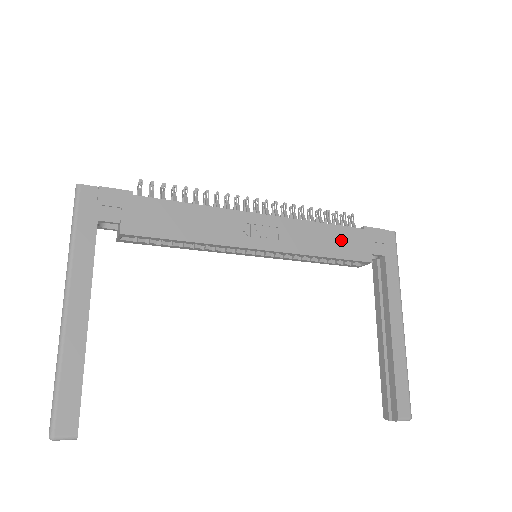
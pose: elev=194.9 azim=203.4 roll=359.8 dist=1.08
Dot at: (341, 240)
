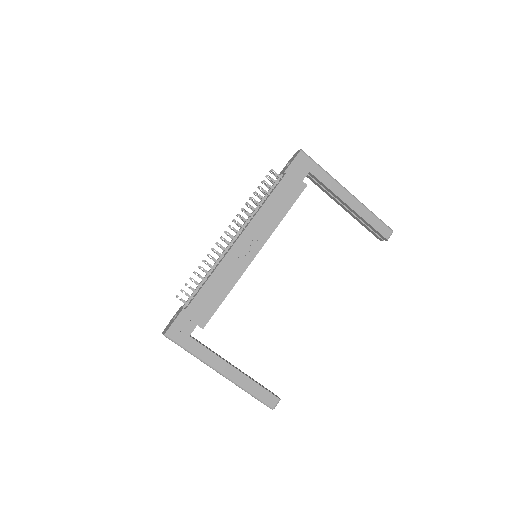
Dot at: (282, 197)
